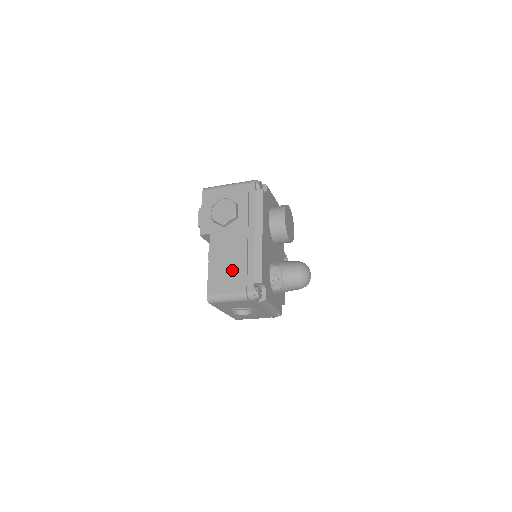
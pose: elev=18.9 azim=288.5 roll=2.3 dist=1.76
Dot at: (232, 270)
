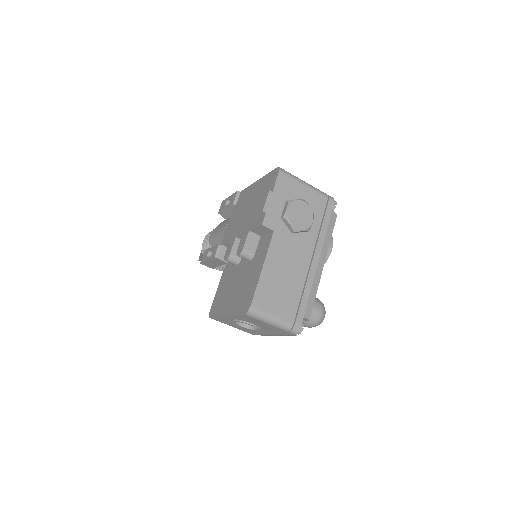
Dot at: (286, 290)
